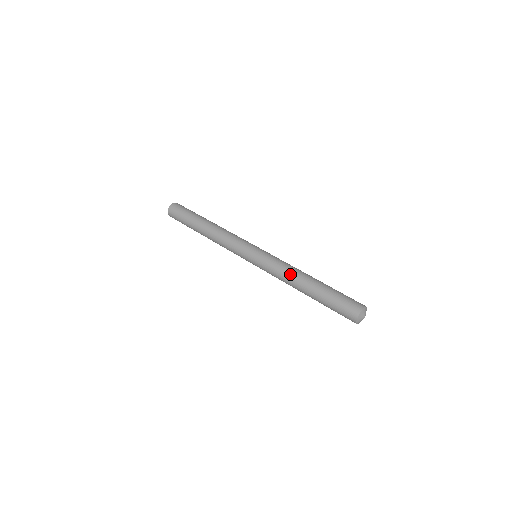
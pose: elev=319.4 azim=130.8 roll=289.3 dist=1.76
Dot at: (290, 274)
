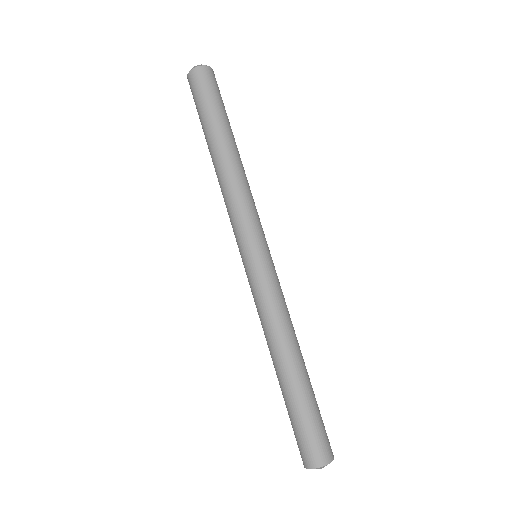
Dot at: (266, 335)
